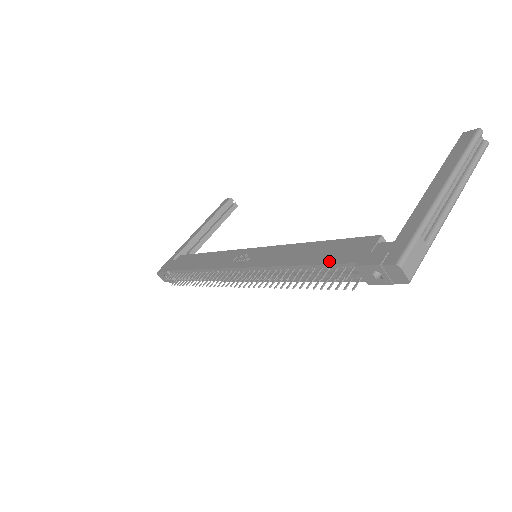
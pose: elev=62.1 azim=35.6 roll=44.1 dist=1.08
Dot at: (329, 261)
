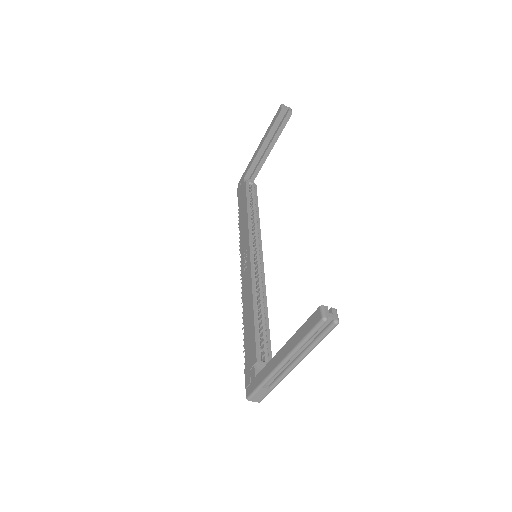
Dot at: (245, 346)
